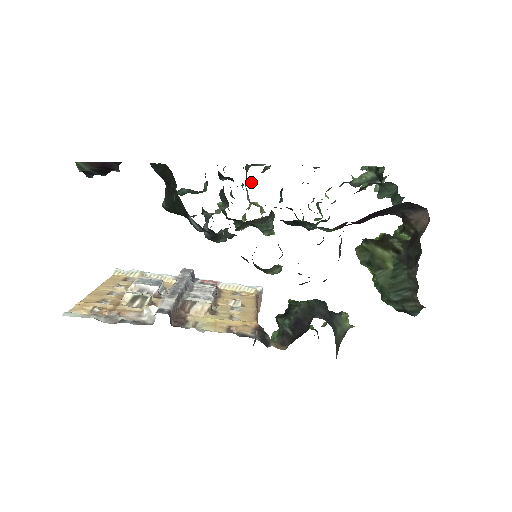
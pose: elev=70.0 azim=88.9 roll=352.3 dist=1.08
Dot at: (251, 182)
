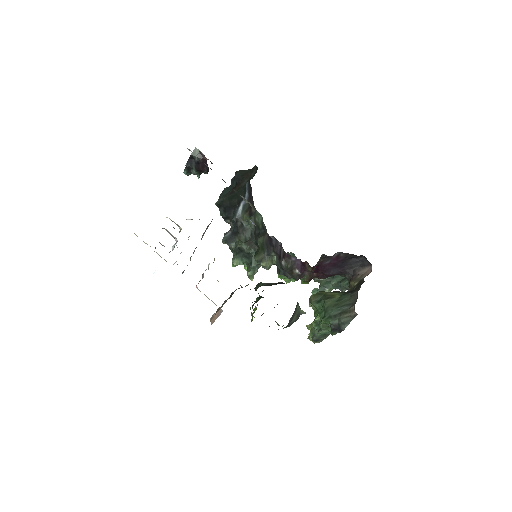
Dot at: occluded
